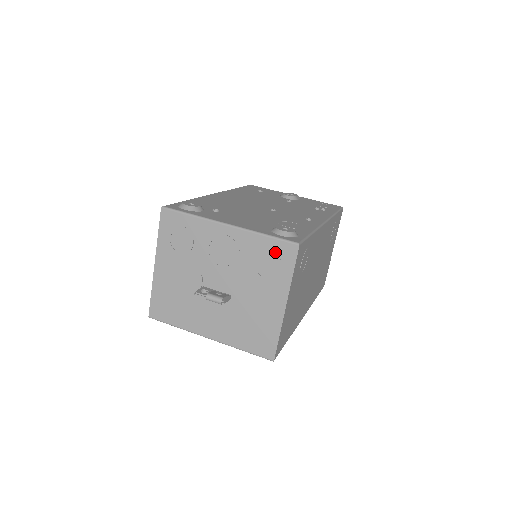
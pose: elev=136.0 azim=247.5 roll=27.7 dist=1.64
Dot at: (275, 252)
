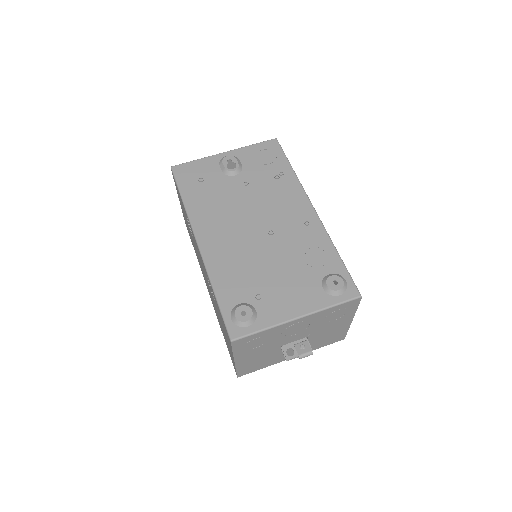
Dot at: (342, 309)
